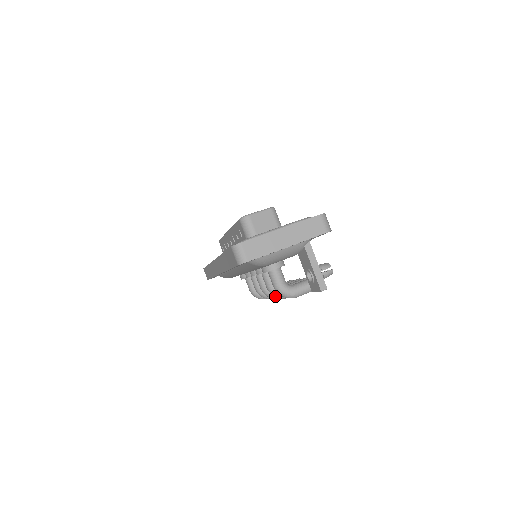
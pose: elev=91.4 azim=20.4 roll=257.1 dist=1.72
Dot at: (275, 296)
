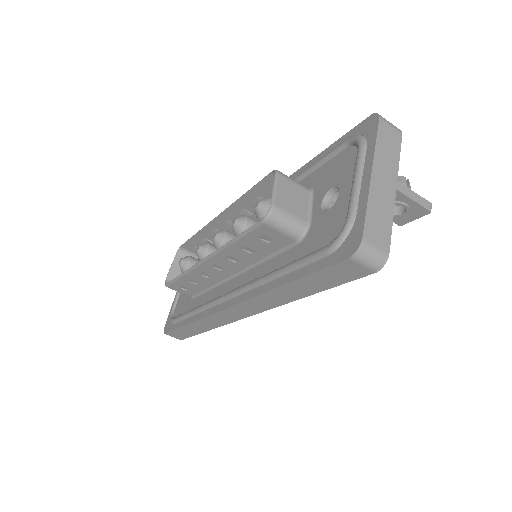
Dot at: occluded
